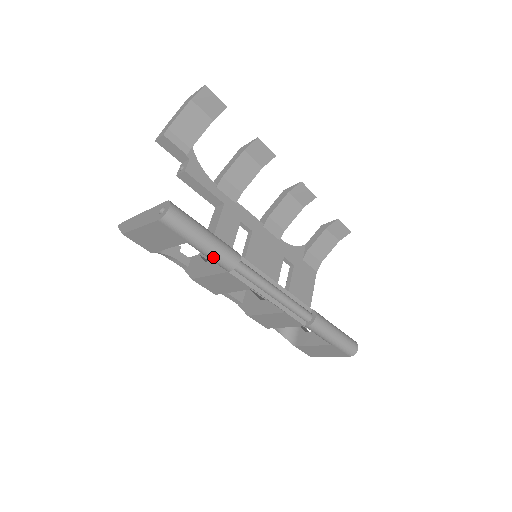
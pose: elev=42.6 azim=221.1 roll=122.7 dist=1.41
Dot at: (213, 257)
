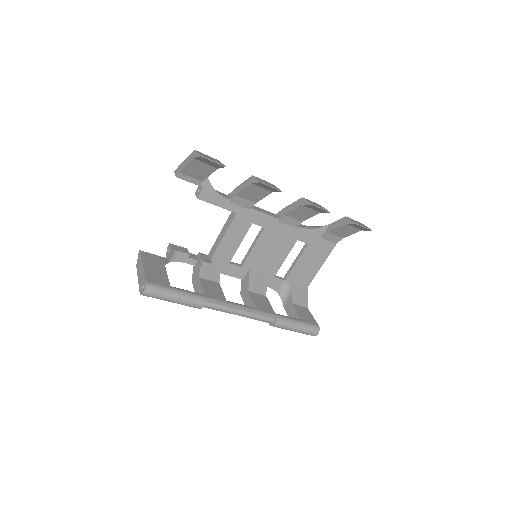
Dot at: occluded
